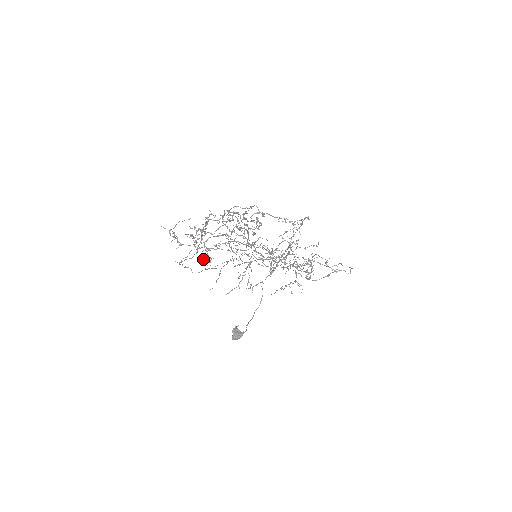
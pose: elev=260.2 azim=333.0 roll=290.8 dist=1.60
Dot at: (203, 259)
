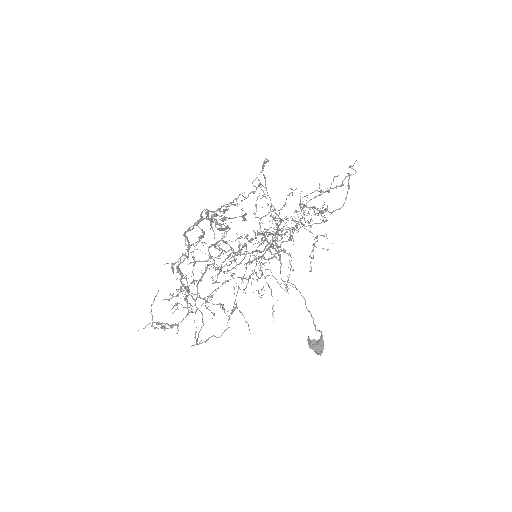
Dot at: (214, 314)
